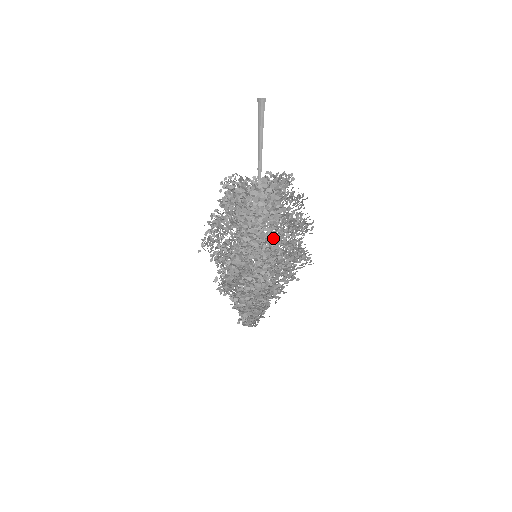
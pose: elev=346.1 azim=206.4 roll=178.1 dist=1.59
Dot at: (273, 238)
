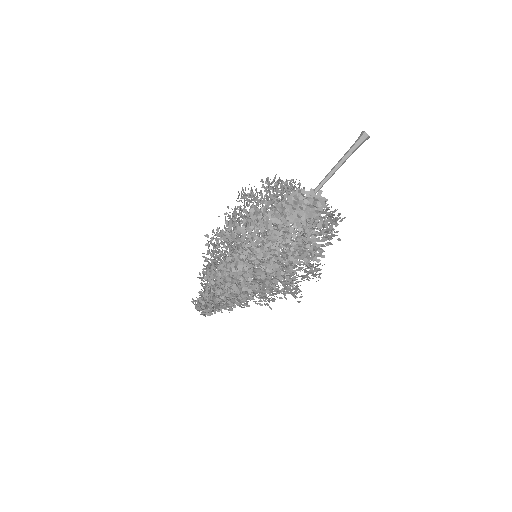
Dot at: (279, 244)
